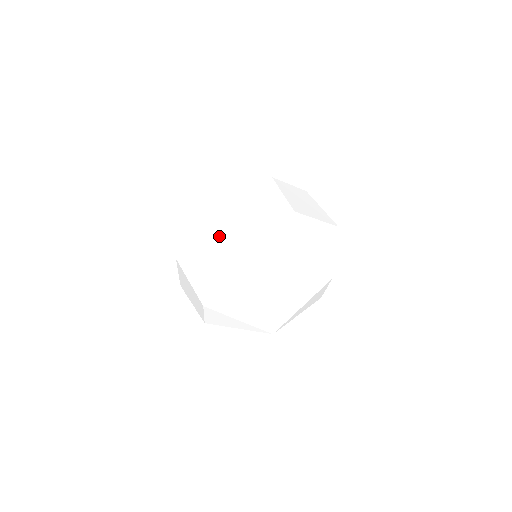
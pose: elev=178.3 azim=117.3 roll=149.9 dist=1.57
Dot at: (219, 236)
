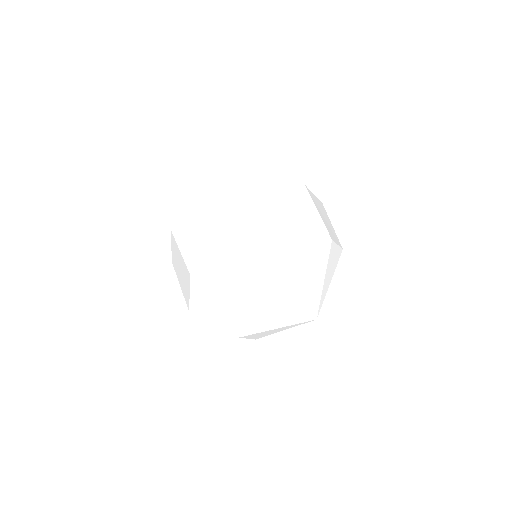
Dot at: (304, 195)
